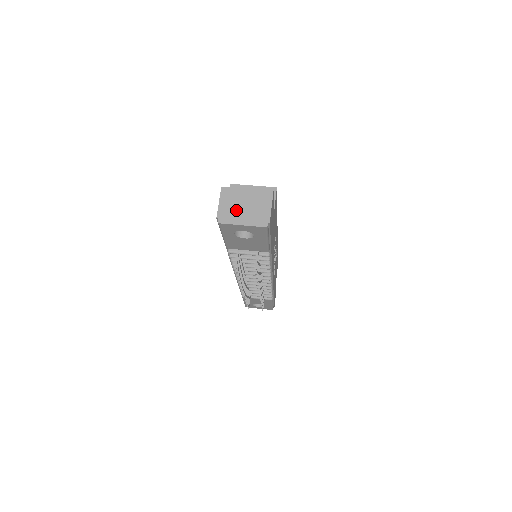
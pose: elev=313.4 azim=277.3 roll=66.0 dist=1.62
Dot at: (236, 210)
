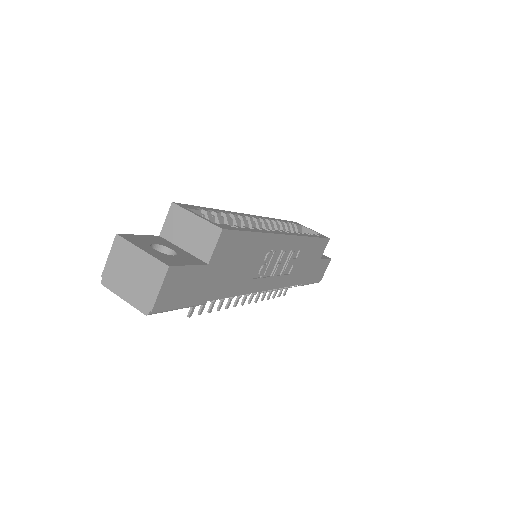
Dot at: (122, 275)
